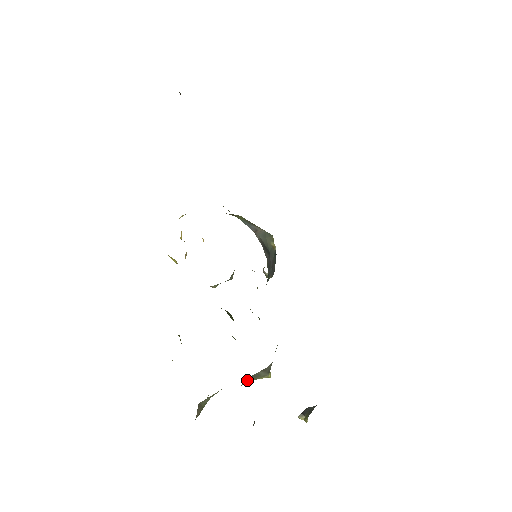
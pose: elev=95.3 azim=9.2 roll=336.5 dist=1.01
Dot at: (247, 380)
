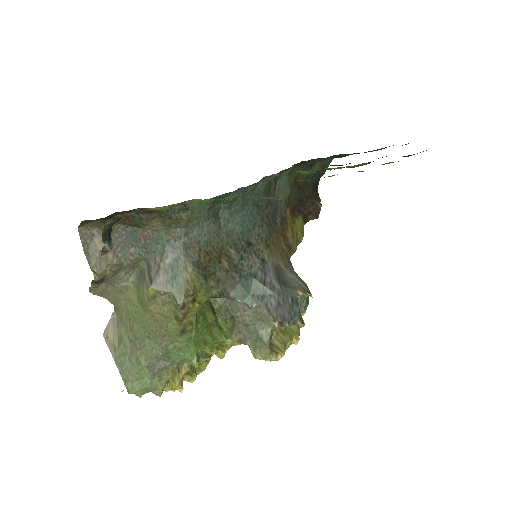
Dot at: (139, 281)
